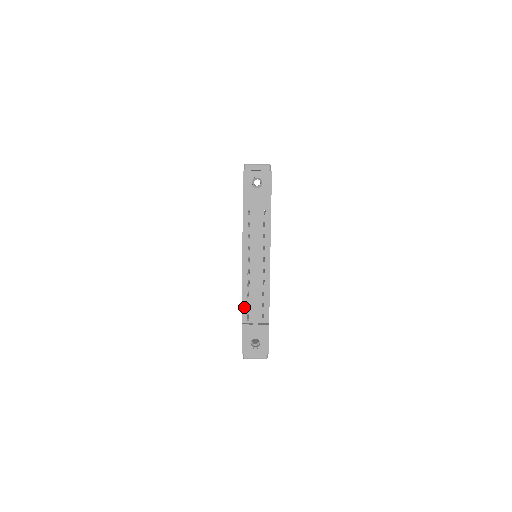
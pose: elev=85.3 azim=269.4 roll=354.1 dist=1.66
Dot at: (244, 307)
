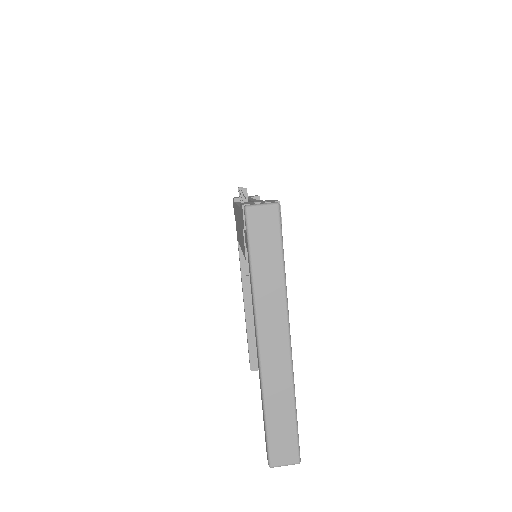
Dot at: occluded
